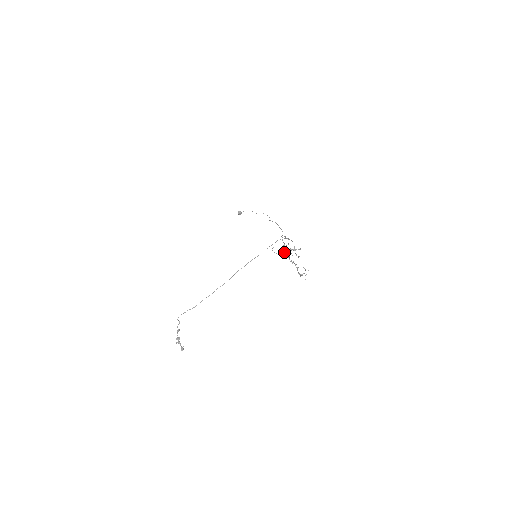
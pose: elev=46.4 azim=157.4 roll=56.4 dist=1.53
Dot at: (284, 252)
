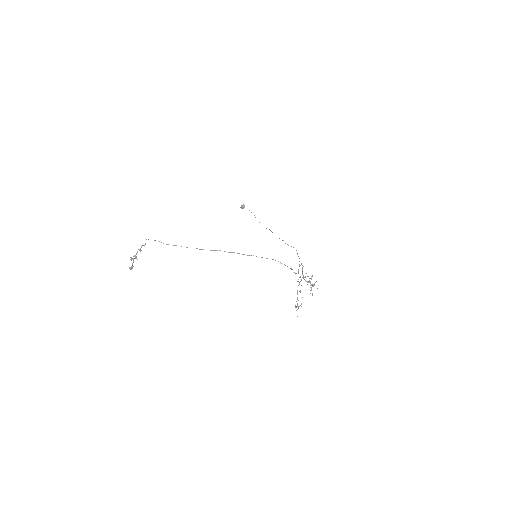
Dot at: (309, 280)
